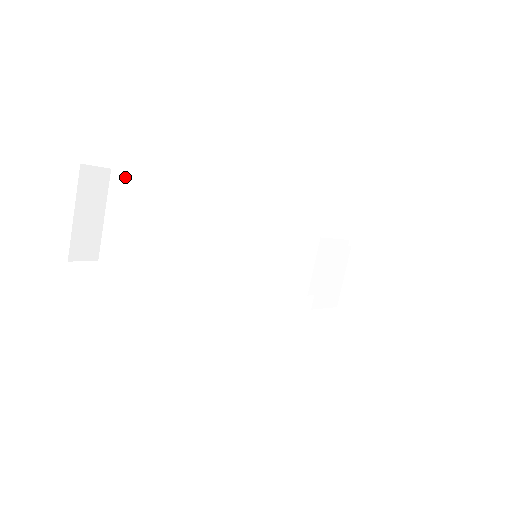
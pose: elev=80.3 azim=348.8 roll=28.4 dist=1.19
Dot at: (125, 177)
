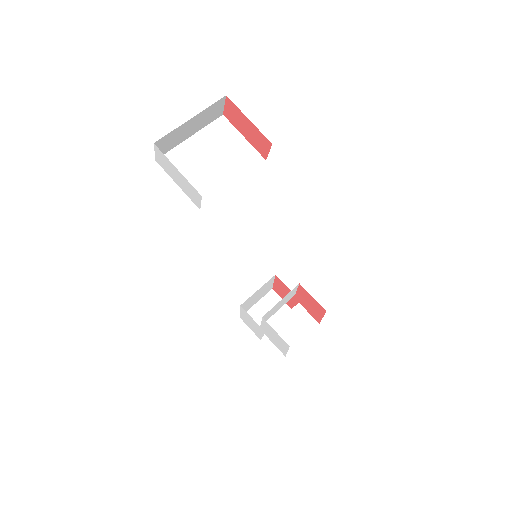
Dot at: (234, 131)
